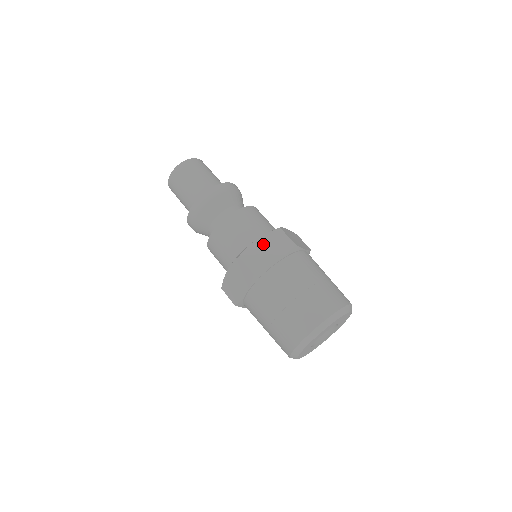
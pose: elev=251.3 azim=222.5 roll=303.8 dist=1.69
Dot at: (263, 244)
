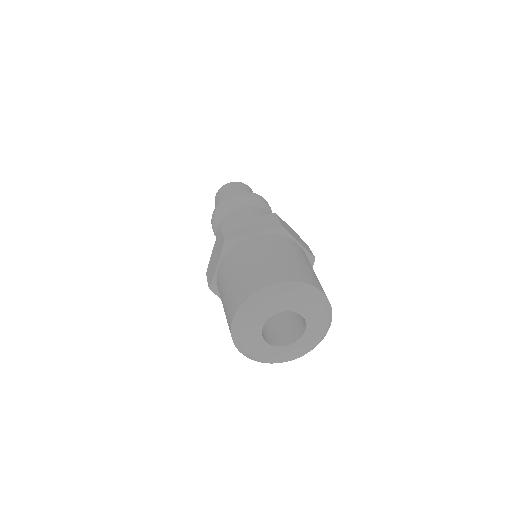
Dot at: (214, 253)
